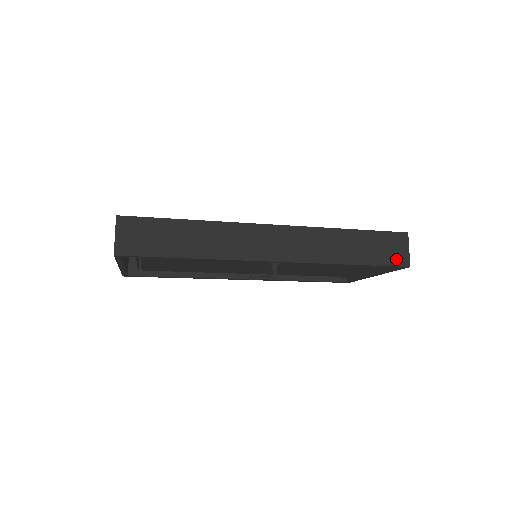
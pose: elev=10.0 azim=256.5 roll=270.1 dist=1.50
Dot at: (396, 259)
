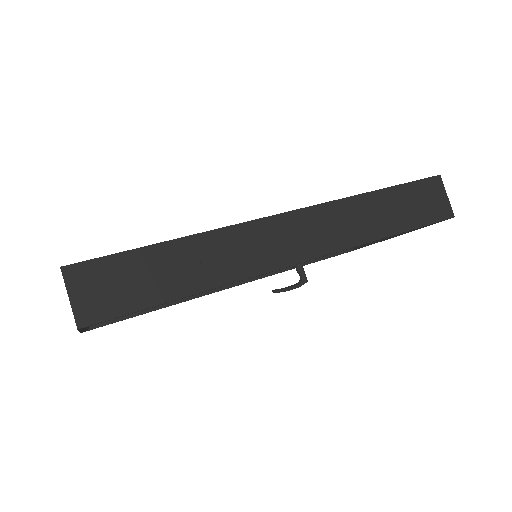
Dot at: (437, 212)
